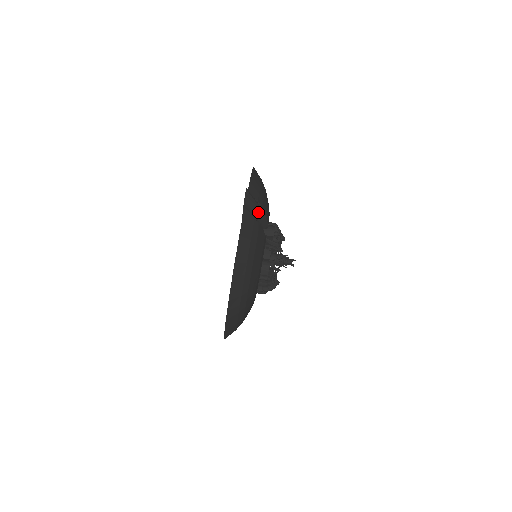
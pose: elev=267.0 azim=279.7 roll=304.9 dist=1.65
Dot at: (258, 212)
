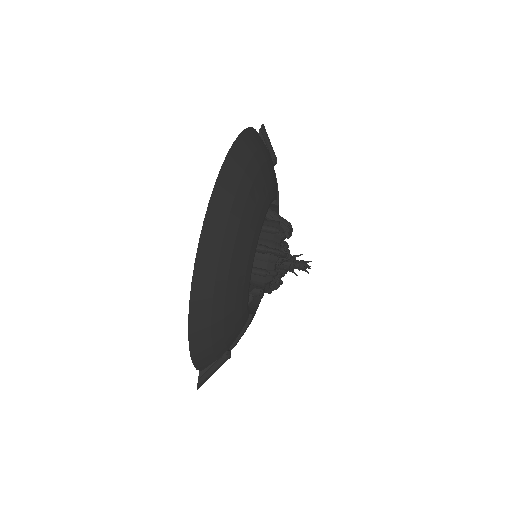
Dot at: (272, 153)
